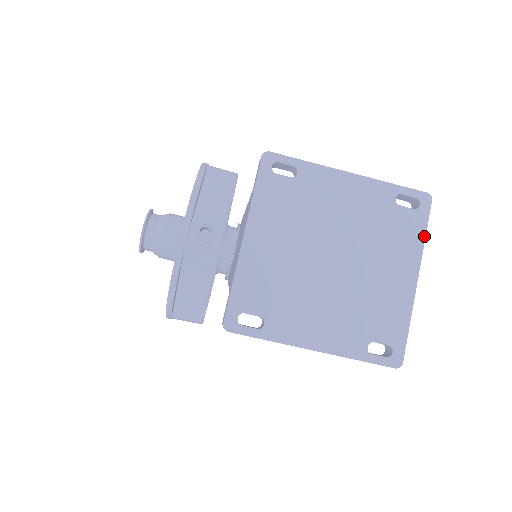
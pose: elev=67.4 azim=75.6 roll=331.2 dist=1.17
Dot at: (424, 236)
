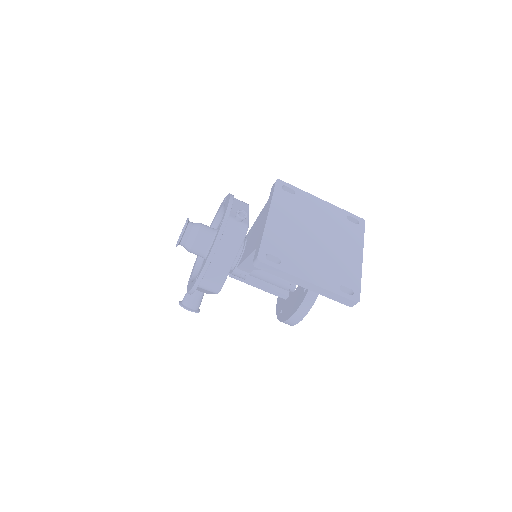
Dot at: (363, 238)
